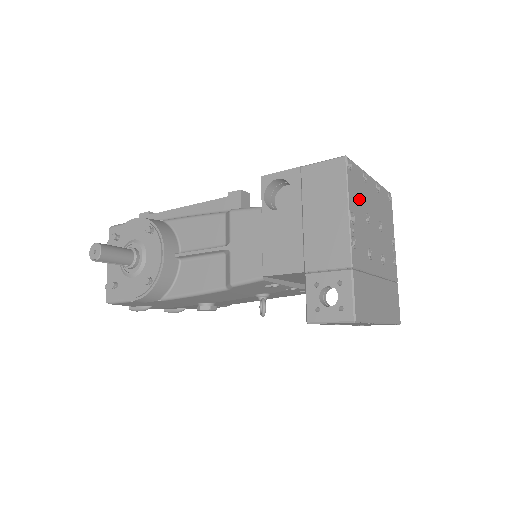
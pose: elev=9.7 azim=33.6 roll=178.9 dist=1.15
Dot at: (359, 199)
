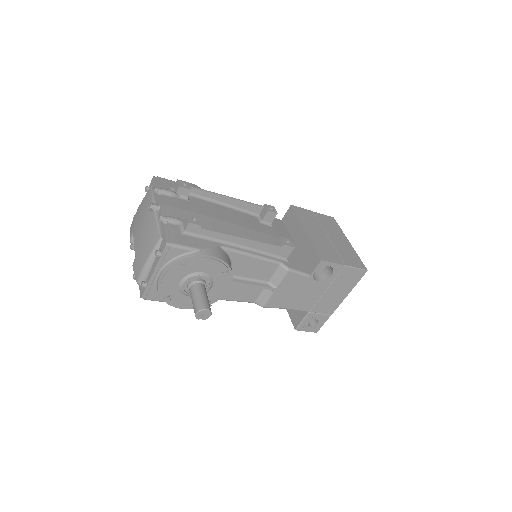
Dot at: occluded
